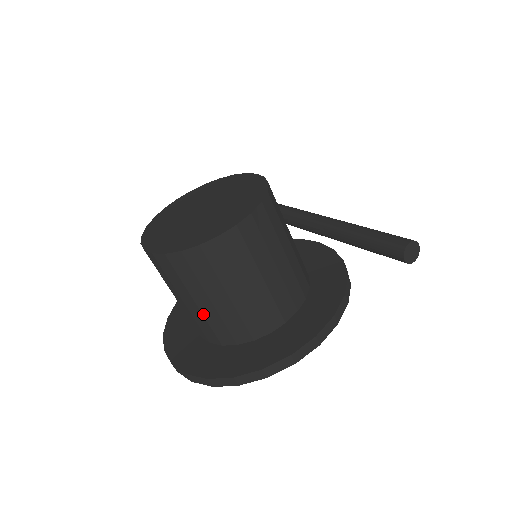
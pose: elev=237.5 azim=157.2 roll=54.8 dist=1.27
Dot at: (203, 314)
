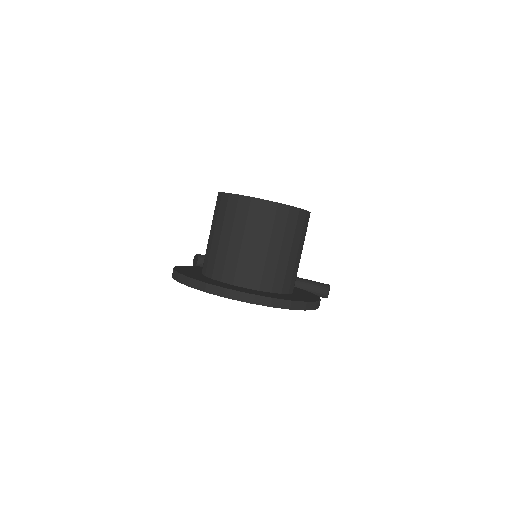
Dot at: (267, 258)
